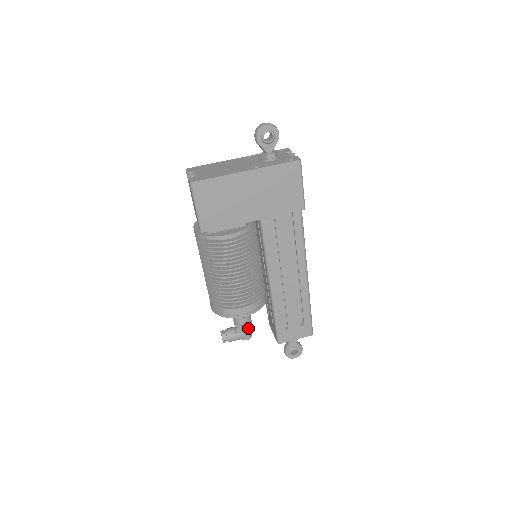
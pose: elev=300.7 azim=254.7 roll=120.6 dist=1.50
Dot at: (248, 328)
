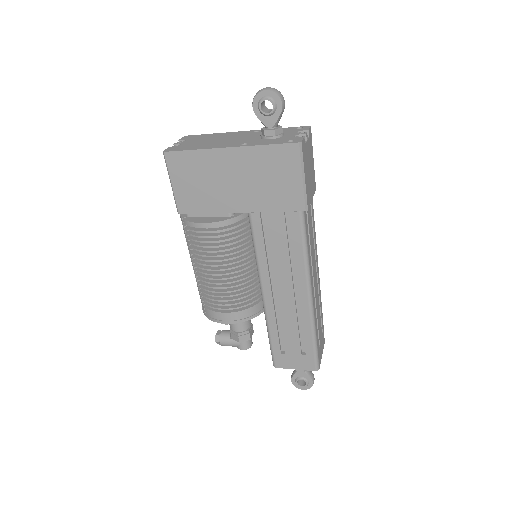
Dot at: (243, 337)
